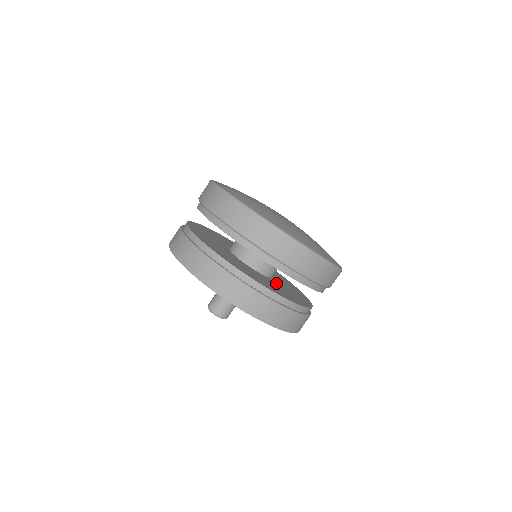
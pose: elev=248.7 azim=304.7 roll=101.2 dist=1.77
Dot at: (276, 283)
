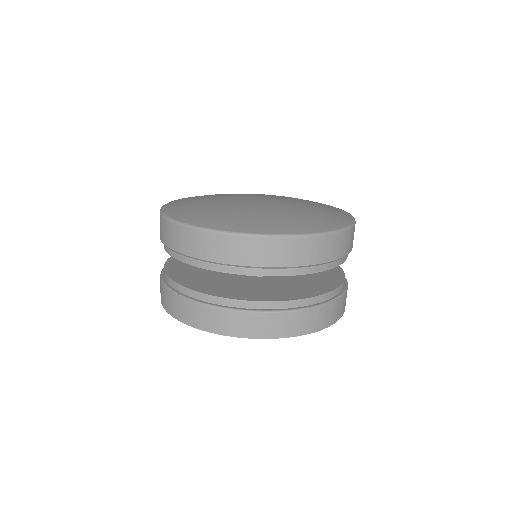
Dot at: (290, 276)
